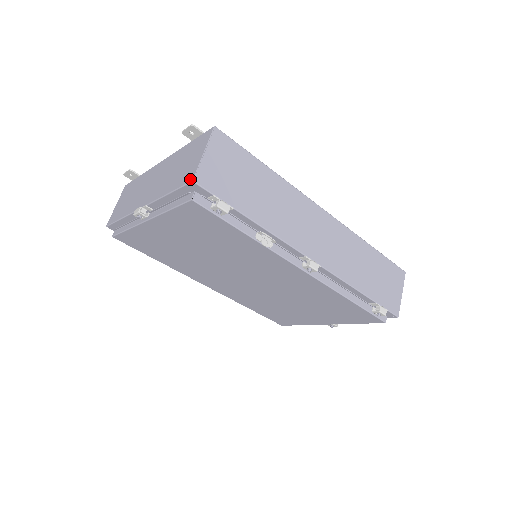
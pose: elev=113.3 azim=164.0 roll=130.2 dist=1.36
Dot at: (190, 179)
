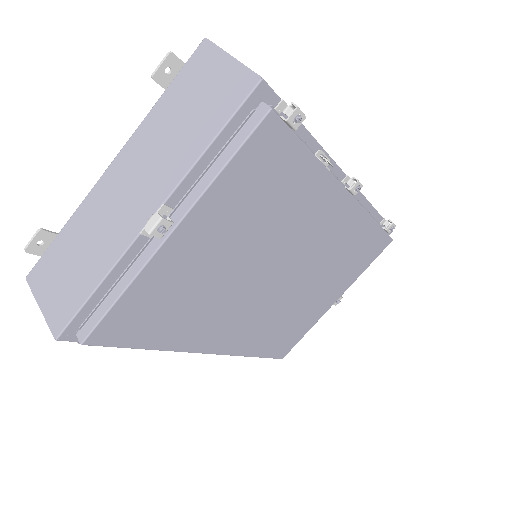
Dot at: (253, 82)
